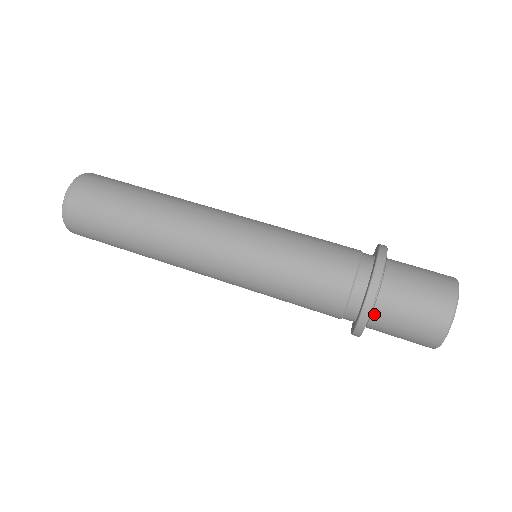
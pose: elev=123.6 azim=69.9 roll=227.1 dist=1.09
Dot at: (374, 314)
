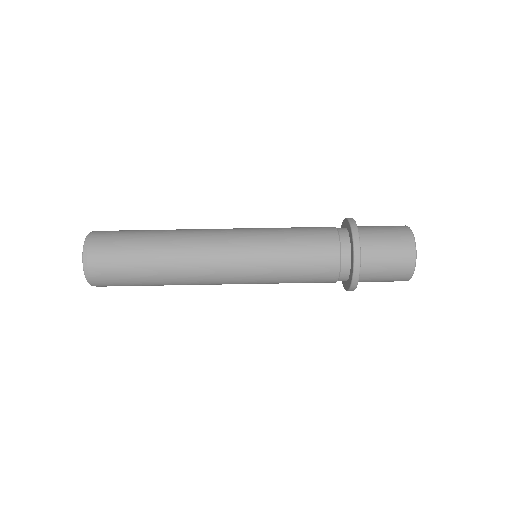
Dot at: (362, 262)
